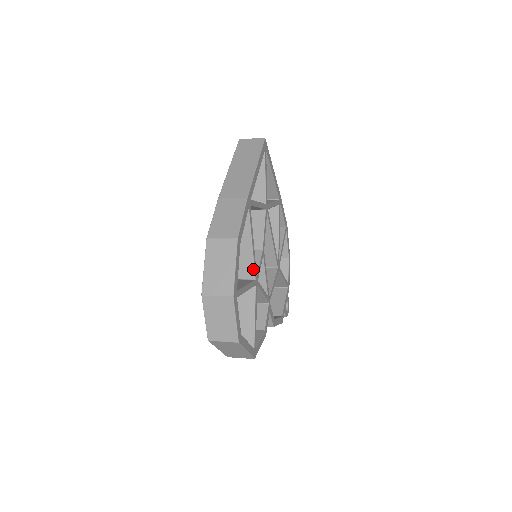
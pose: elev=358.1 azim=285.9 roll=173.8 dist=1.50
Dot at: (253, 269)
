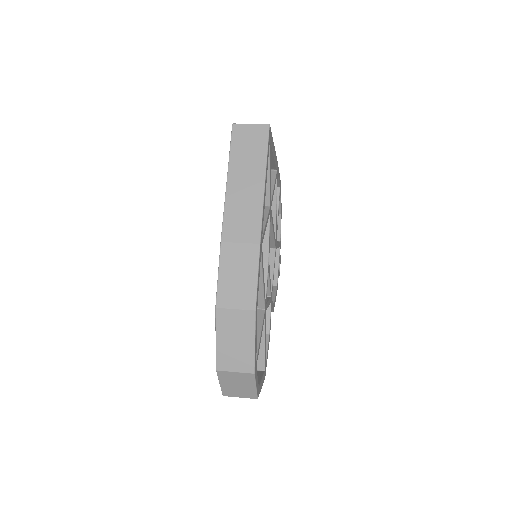
Dot at: (263, 301)
